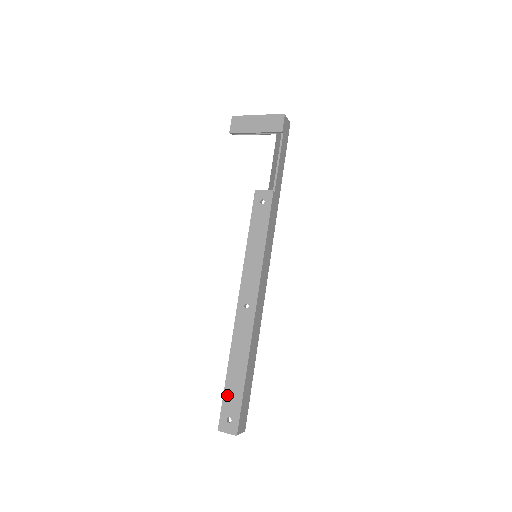
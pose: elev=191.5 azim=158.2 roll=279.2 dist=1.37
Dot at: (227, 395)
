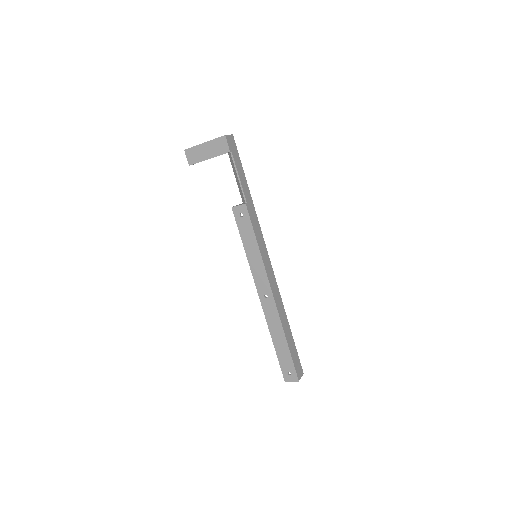
Dot at: (280, 359)
